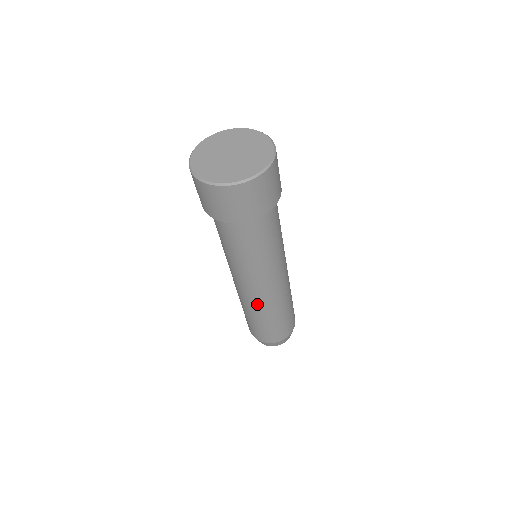
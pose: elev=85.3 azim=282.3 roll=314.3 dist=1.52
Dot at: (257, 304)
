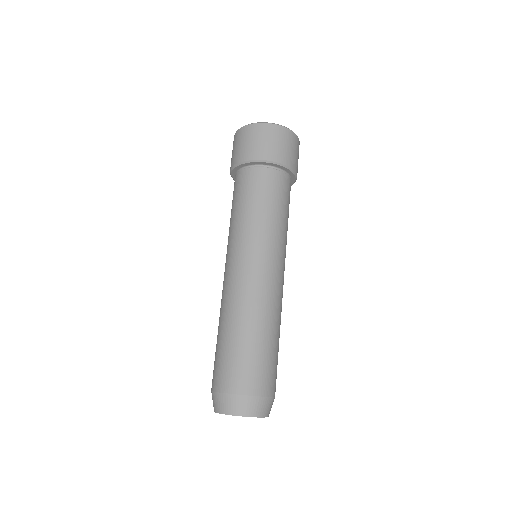
Dot at: (239, 294)
